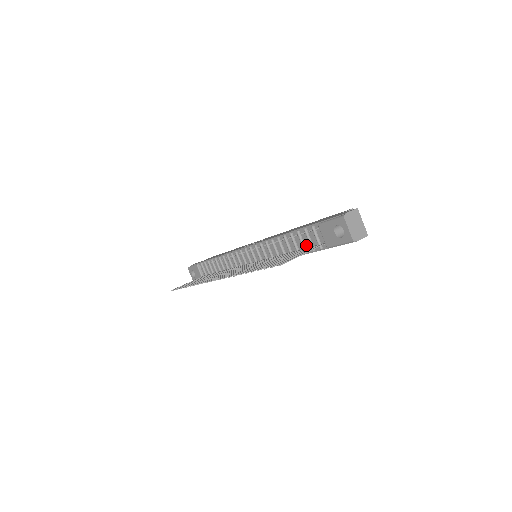
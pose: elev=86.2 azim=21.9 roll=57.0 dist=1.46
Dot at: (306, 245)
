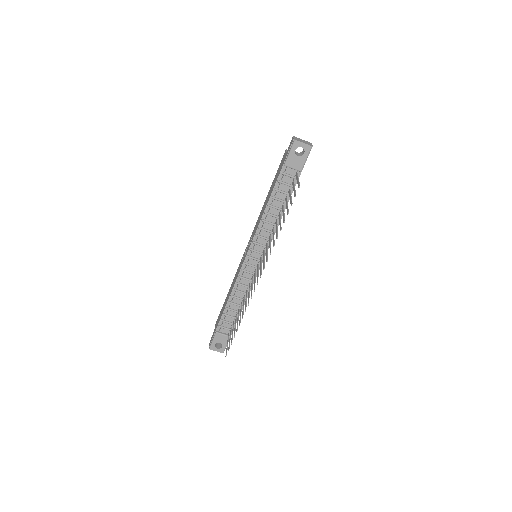
Dot at: (286, 191)
